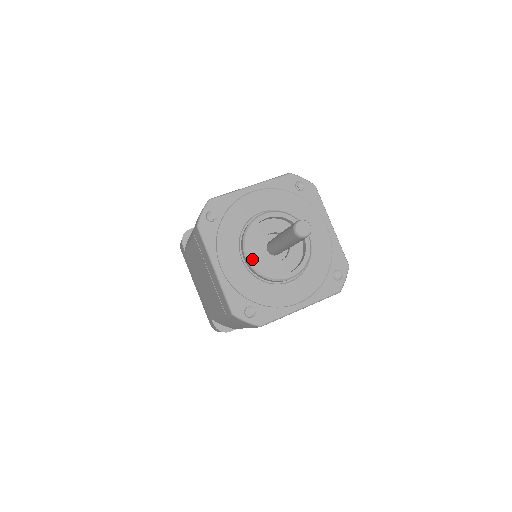
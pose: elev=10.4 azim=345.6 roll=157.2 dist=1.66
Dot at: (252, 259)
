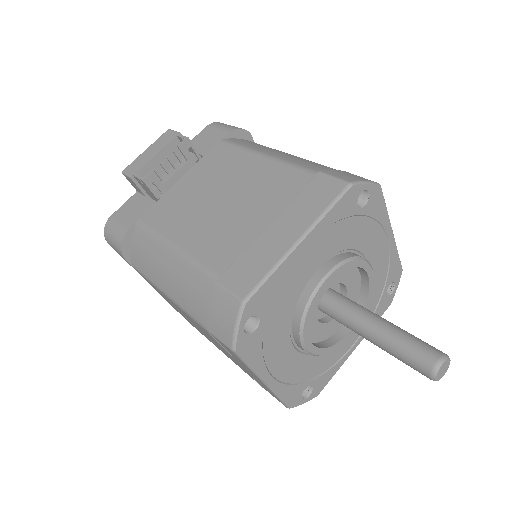
Dot at: (312, 347)
